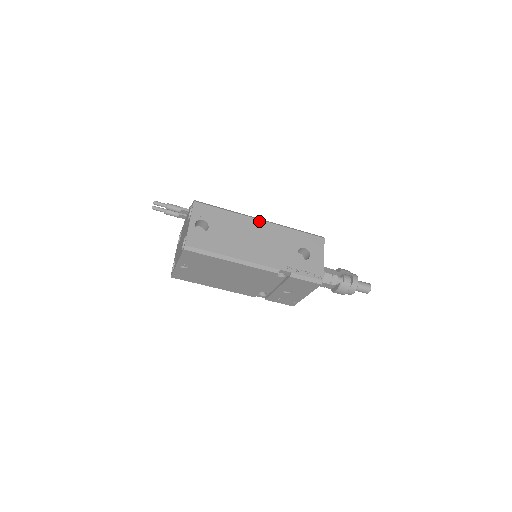
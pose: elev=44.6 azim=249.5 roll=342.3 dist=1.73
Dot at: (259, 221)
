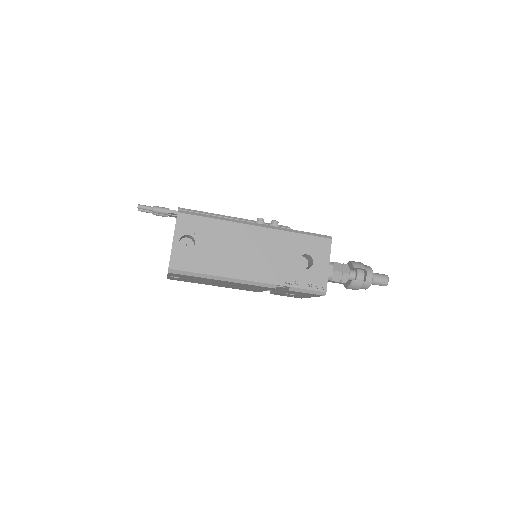
Dot at: (254, 227)
